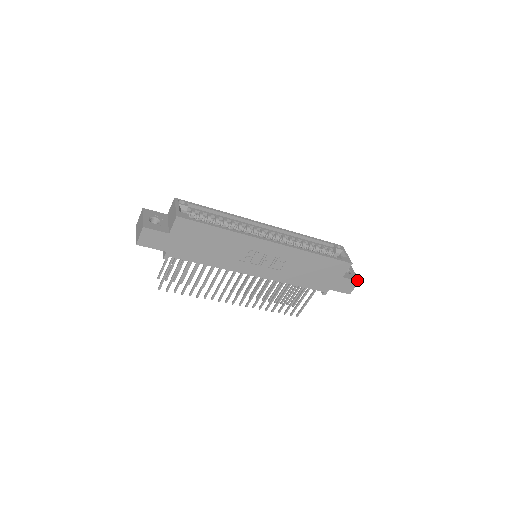
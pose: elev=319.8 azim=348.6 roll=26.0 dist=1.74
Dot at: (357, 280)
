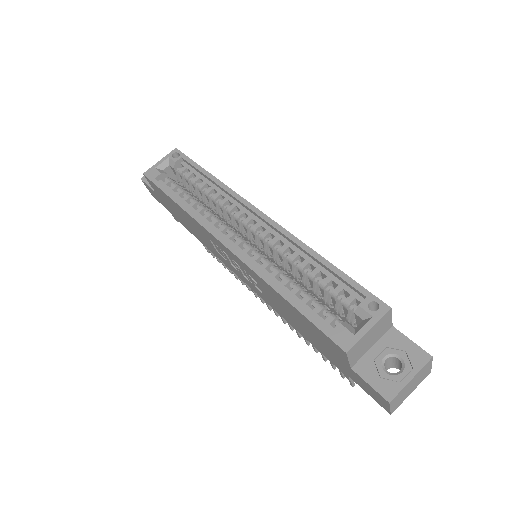
Dot at: (384, 396)
